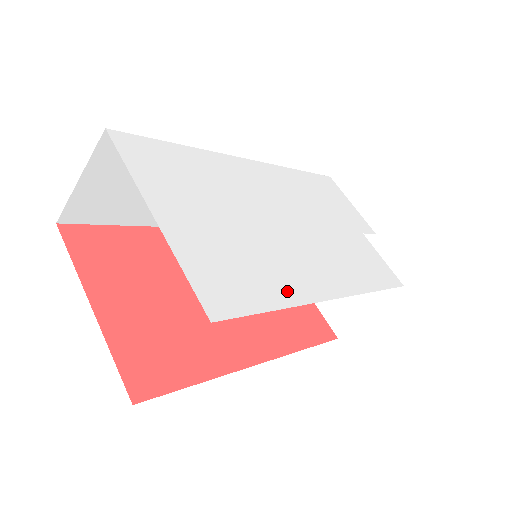
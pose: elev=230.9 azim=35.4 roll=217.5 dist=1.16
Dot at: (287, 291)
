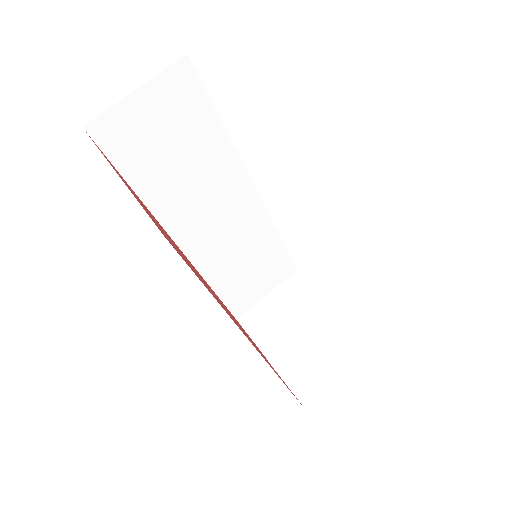
Dot at: occluded
